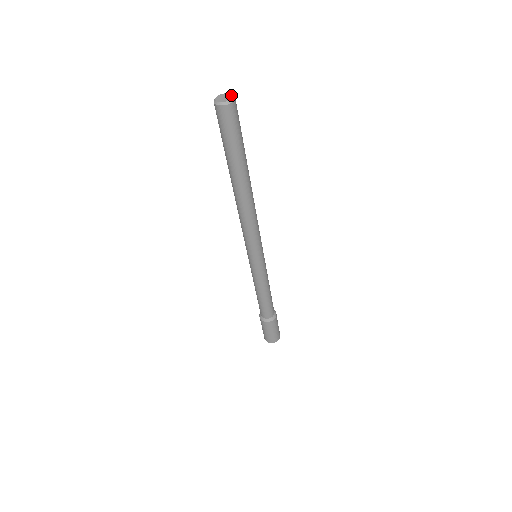
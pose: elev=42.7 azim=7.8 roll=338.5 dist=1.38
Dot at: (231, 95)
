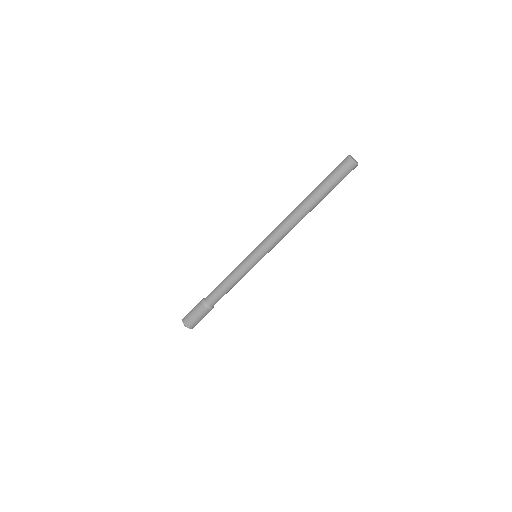
Dot at: (355, 160)
